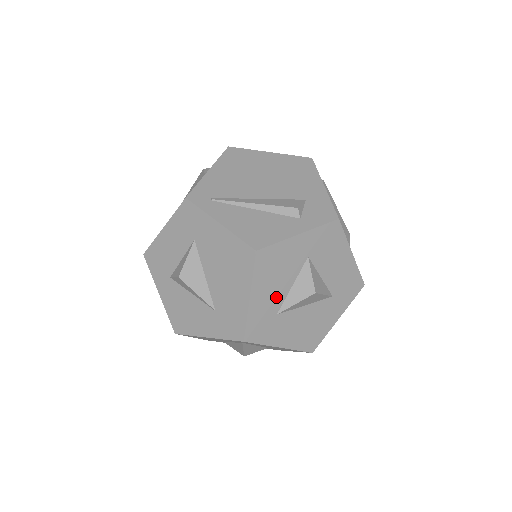
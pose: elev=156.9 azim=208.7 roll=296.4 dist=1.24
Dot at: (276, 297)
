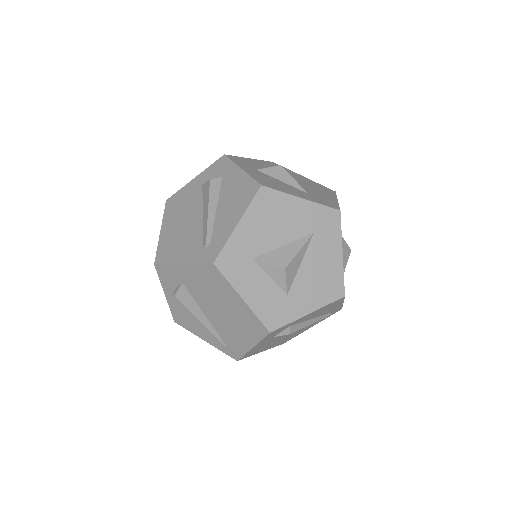
Dot at: occluded
